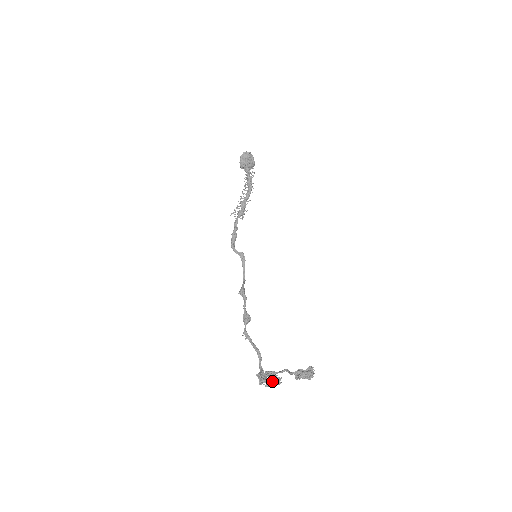
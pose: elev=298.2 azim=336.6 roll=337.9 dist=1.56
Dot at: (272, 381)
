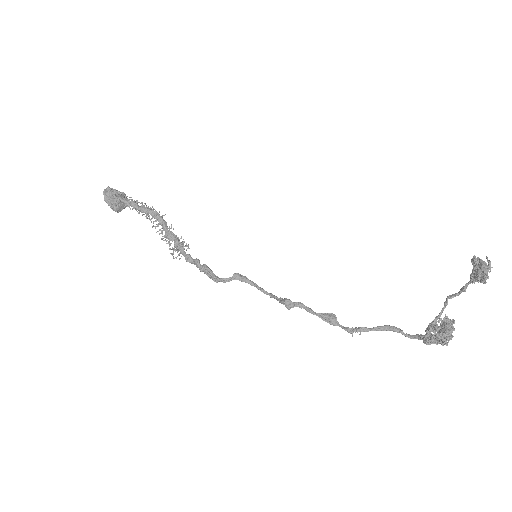
Dot at: (448, 328)
